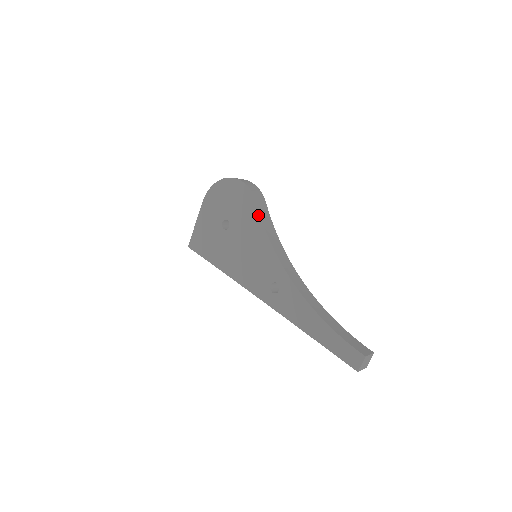
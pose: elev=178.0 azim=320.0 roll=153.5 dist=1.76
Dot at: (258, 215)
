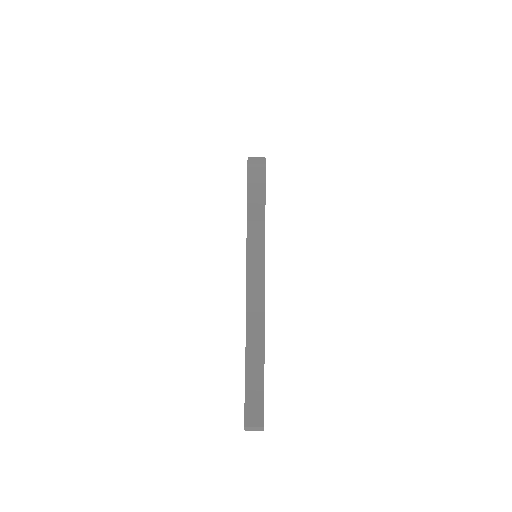
Dot at: occluded
